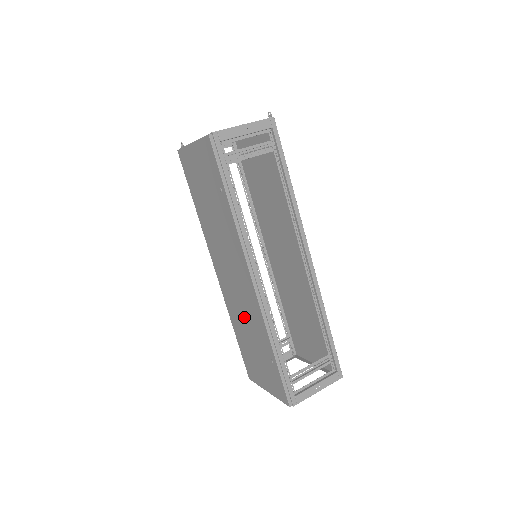
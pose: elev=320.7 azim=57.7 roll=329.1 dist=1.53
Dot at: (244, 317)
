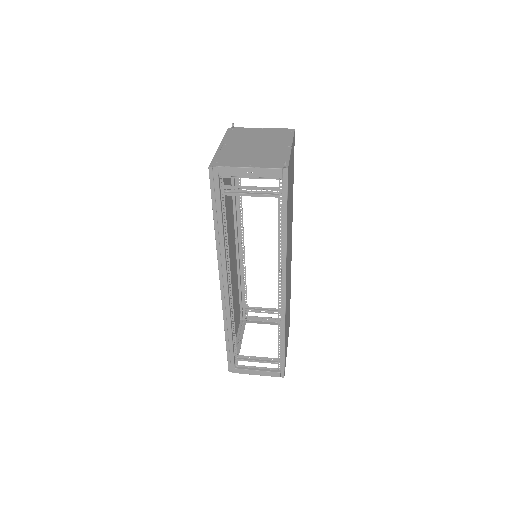
Dot at: occluded
